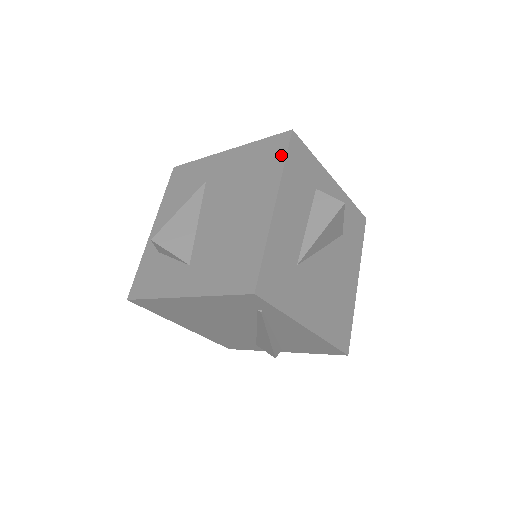
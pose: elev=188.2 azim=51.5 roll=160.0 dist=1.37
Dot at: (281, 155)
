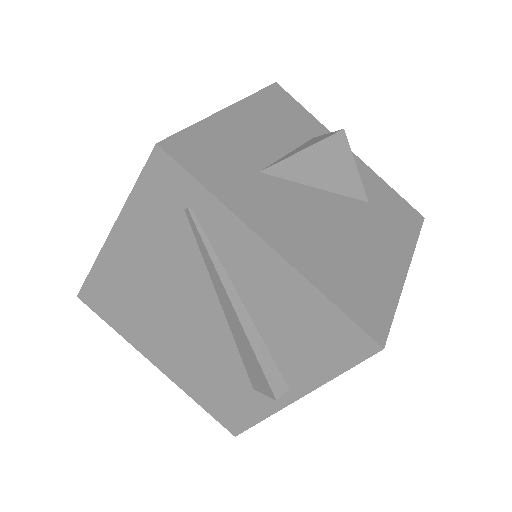
Dot at: occluded
